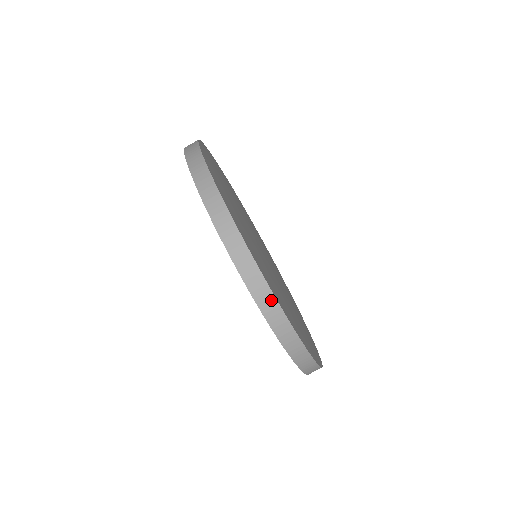
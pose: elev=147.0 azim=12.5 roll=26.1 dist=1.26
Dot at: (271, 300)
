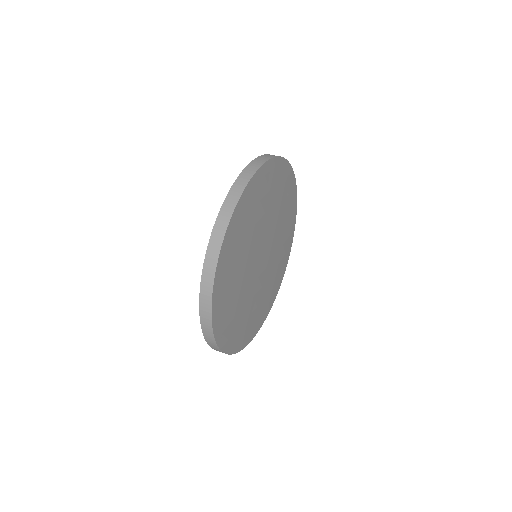
Dot at: (225, 224)
